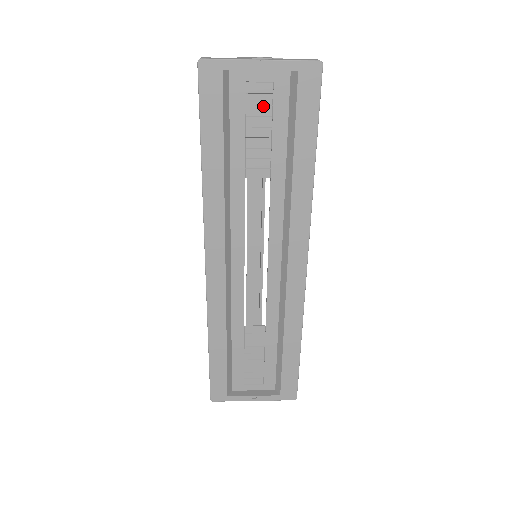
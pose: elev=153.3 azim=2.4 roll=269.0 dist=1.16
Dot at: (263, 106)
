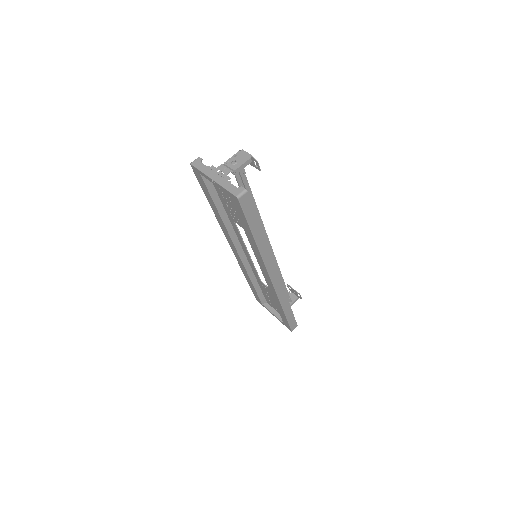
Dot at: (228, 196)
